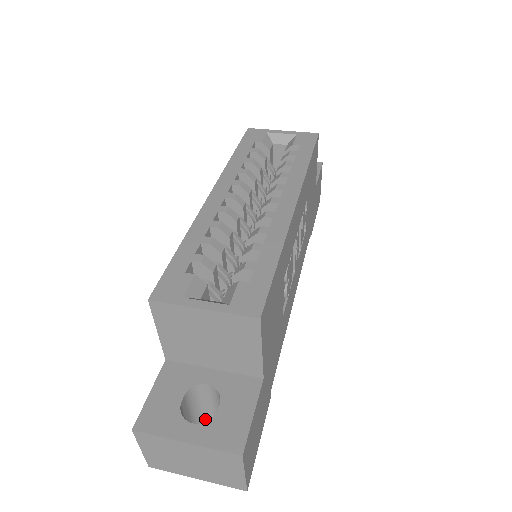
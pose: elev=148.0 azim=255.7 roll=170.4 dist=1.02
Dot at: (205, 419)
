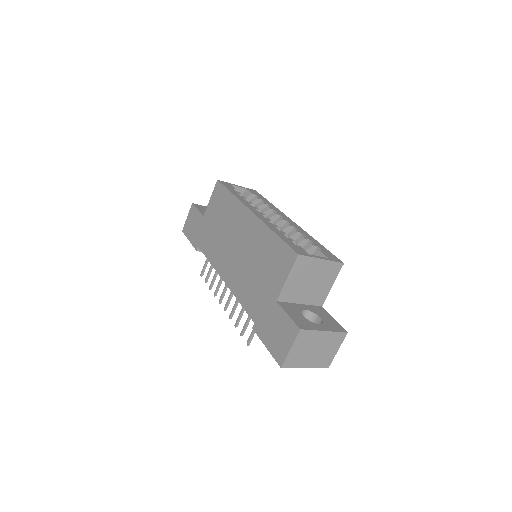
Dot at: occluded
